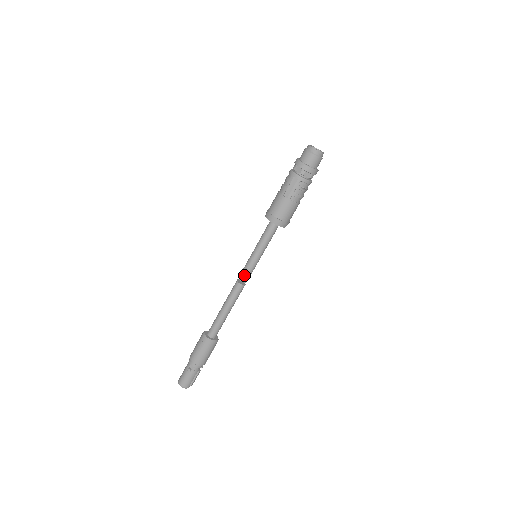
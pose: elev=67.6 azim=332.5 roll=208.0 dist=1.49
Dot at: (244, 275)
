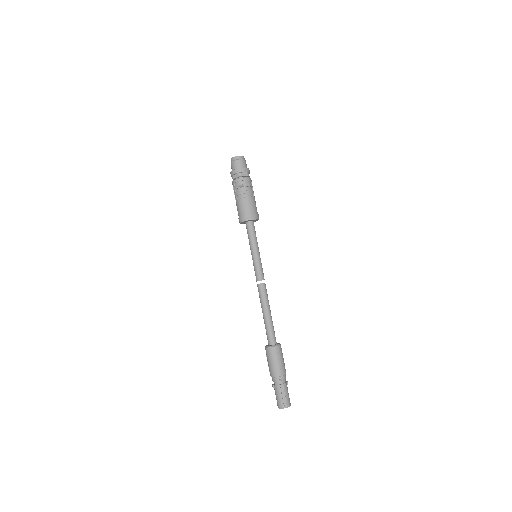
Dot at: (255, 275)
